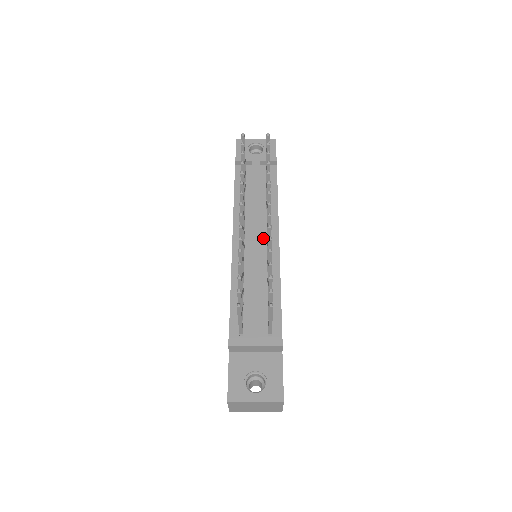
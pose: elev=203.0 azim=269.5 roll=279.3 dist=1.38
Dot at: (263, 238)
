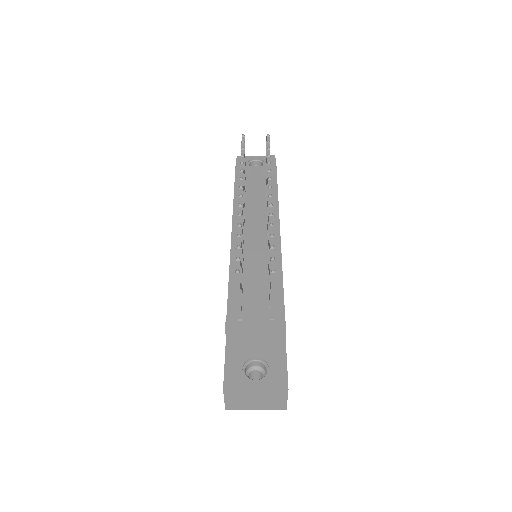
Dot at: (263, 233)
